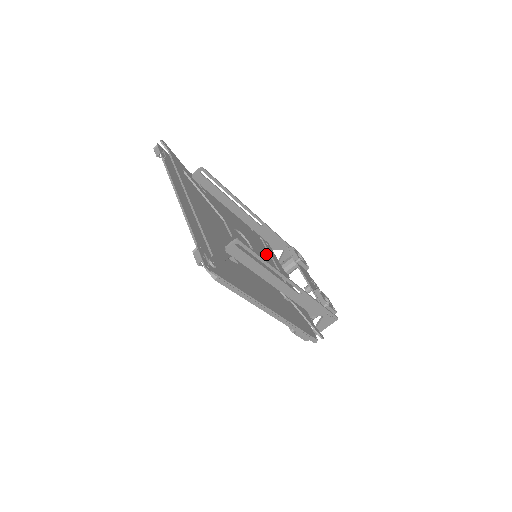
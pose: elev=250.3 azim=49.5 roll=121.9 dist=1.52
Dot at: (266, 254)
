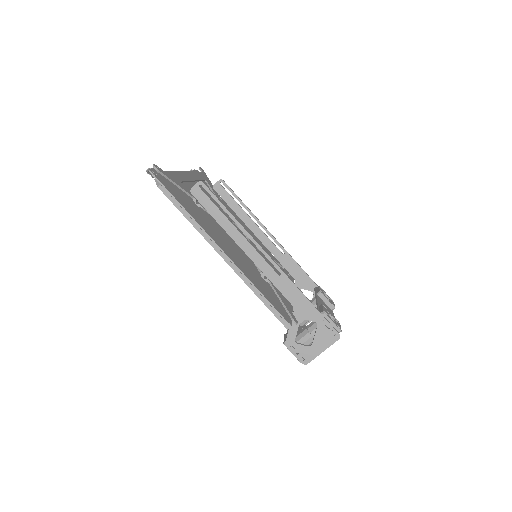
Dot at: occluded
